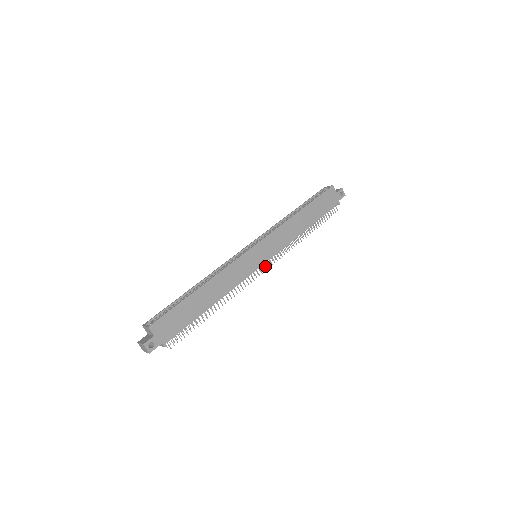
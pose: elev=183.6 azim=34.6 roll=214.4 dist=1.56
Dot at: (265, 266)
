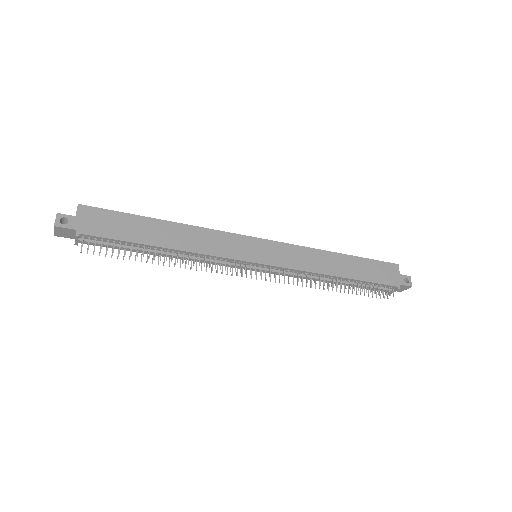
Dot at: (260, 270)
